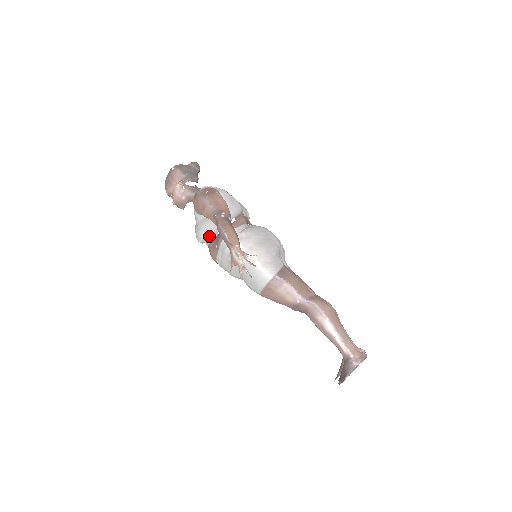
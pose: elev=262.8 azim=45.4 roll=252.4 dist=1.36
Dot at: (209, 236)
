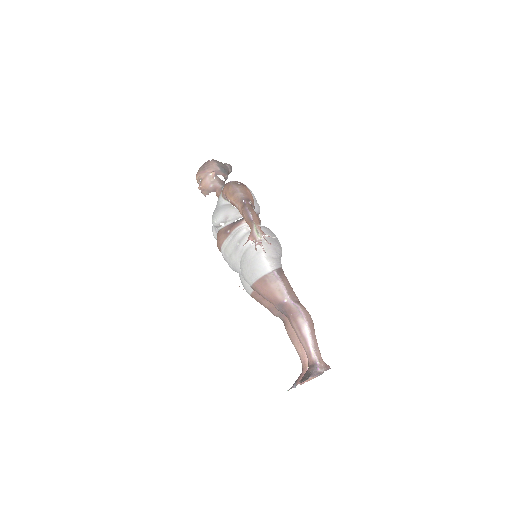
Dot at: (226, 220)
